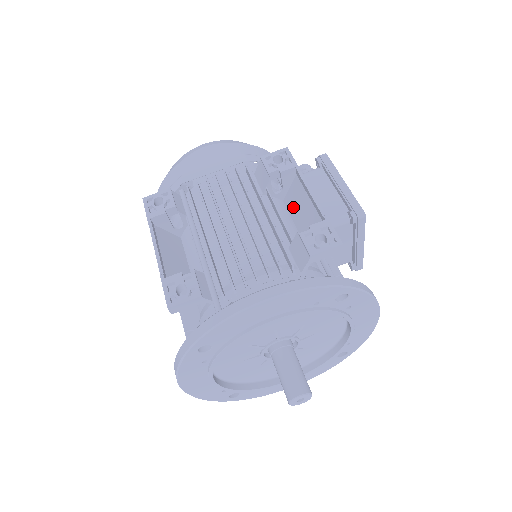
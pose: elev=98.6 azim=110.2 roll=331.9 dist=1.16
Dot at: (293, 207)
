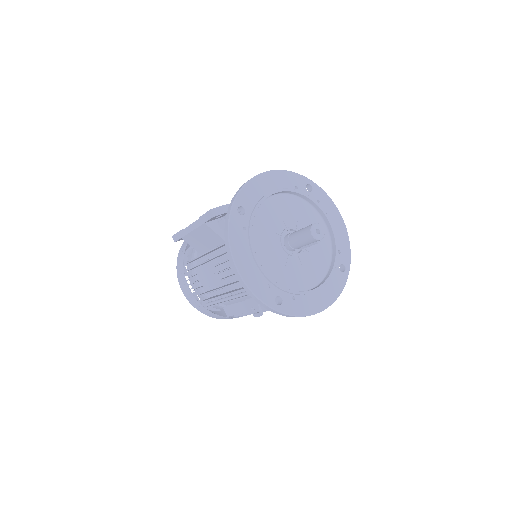
Dot at: occluded
